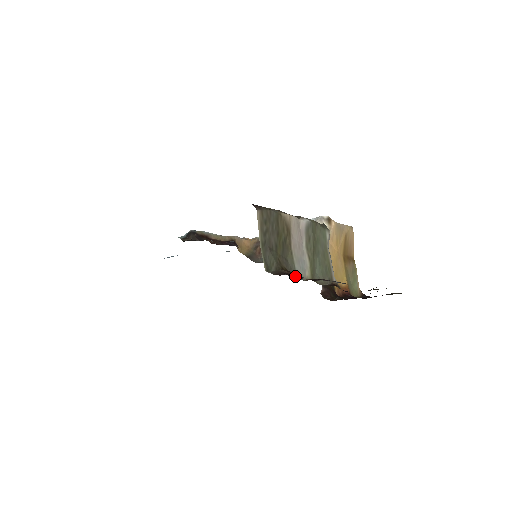
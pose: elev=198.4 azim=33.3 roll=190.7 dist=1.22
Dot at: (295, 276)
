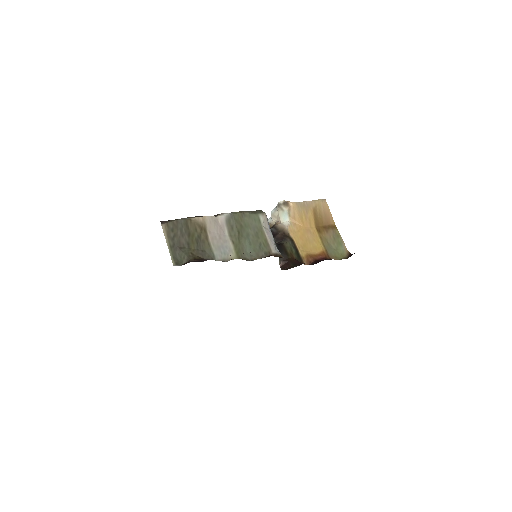
Dot at: (201, 261)
